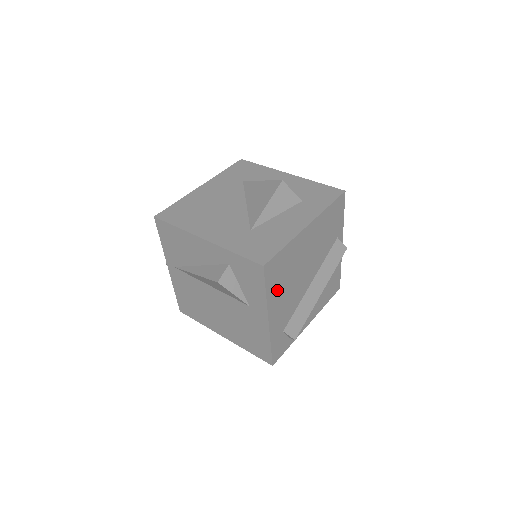
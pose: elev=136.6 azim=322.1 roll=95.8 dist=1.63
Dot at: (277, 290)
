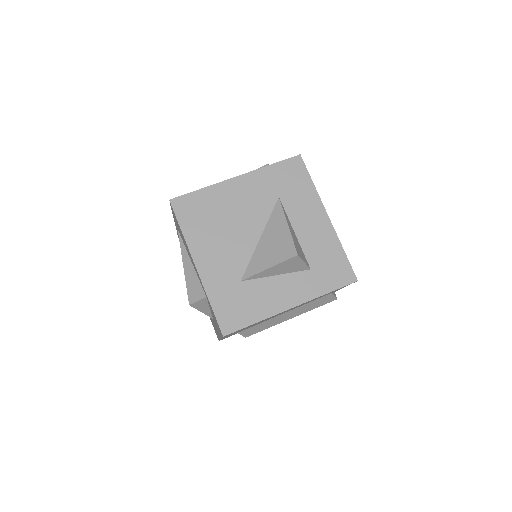
Dot at: occluded
